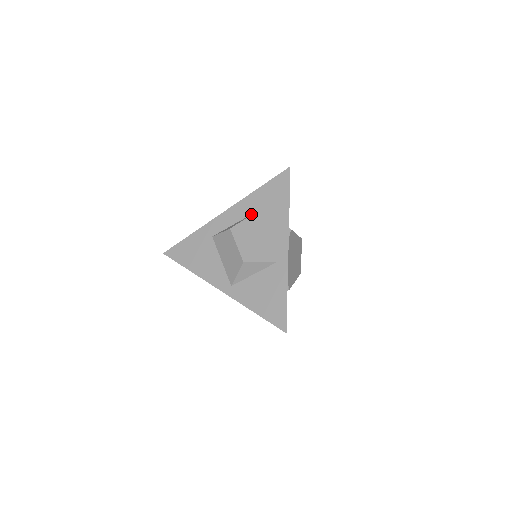
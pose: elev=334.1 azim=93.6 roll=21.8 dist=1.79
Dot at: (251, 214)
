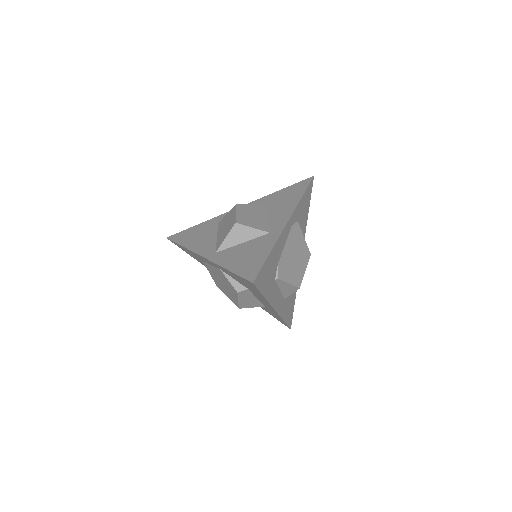
Dot at: occluded
